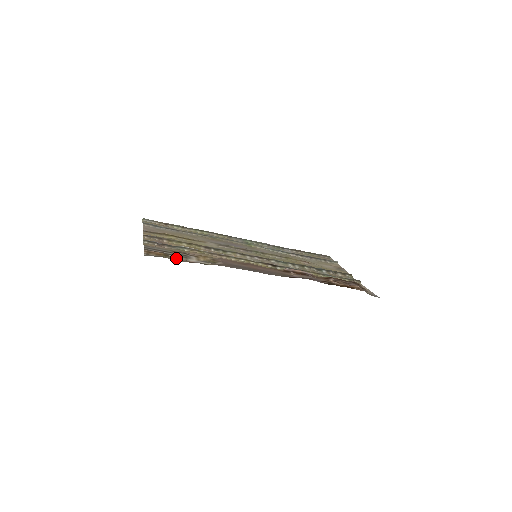
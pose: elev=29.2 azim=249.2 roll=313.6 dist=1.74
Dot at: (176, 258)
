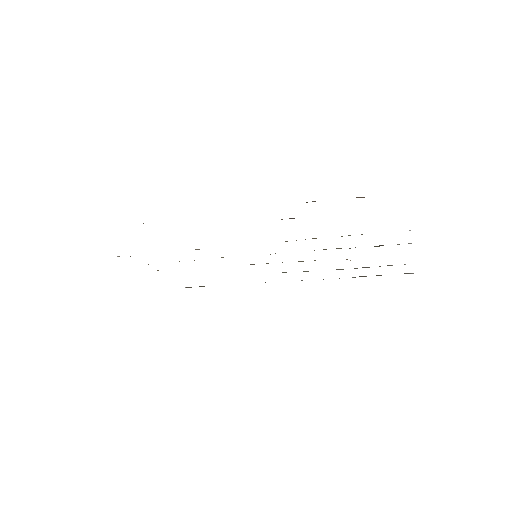
Dot at: occluded
